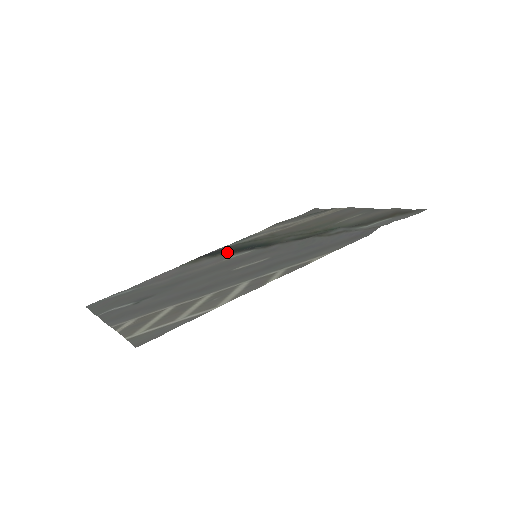
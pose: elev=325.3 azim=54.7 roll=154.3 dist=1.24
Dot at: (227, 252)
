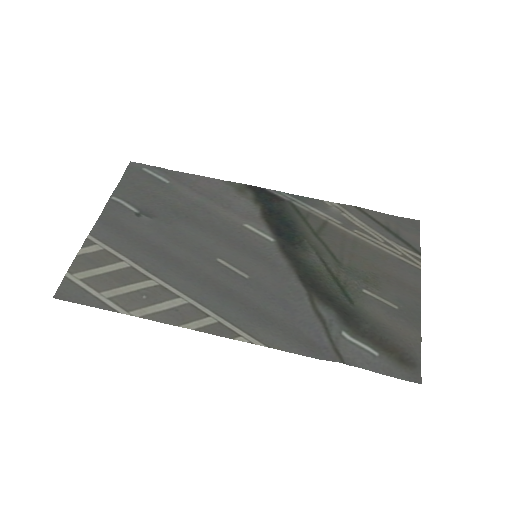
Dot at: (267, 209)
